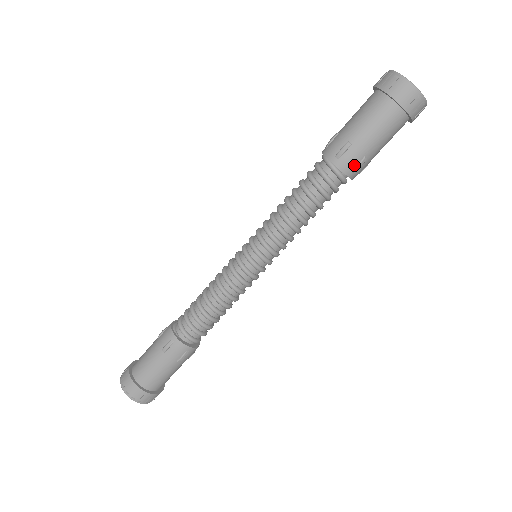
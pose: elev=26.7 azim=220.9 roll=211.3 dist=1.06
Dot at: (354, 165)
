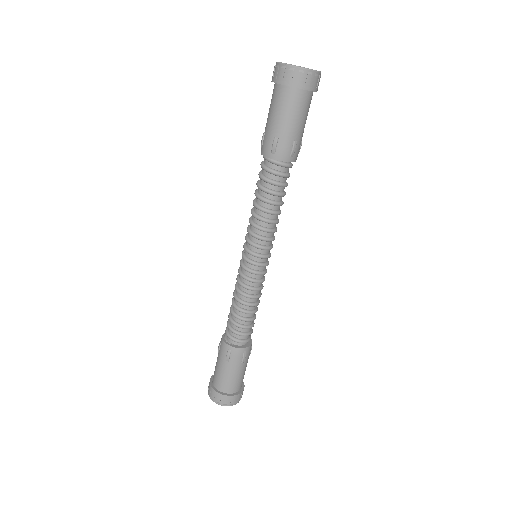
Dot at: (289, 152)
